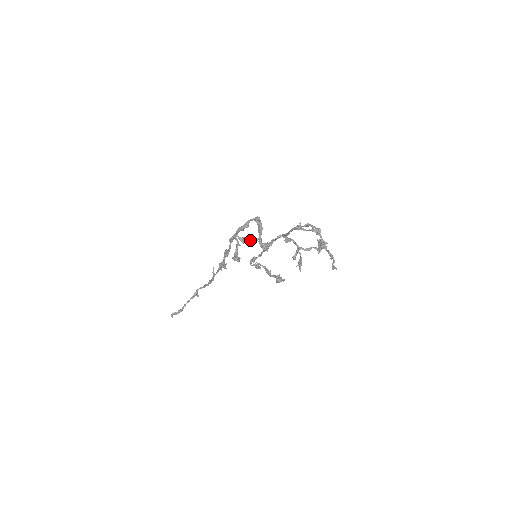
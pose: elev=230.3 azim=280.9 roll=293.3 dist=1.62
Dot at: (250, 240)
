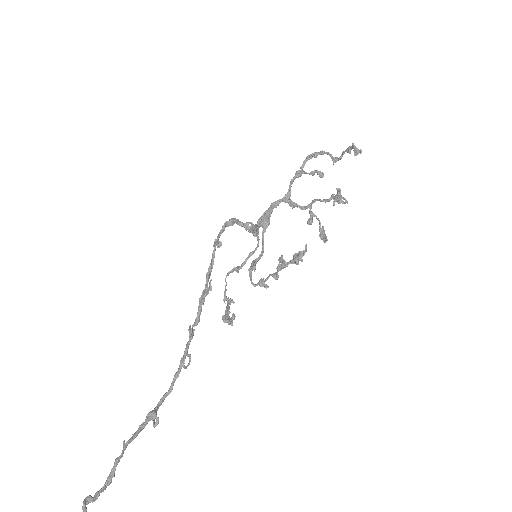
Dot at: (245, 262)
